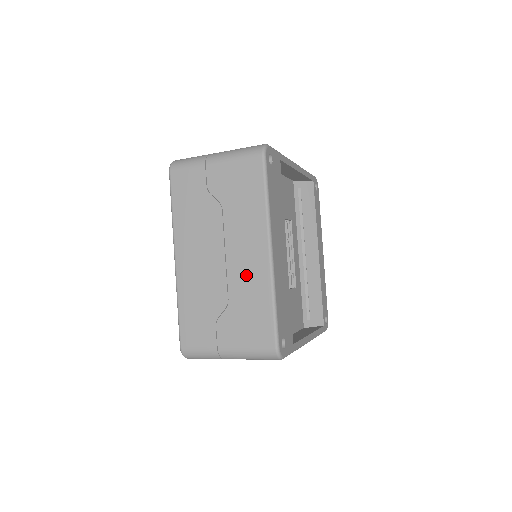
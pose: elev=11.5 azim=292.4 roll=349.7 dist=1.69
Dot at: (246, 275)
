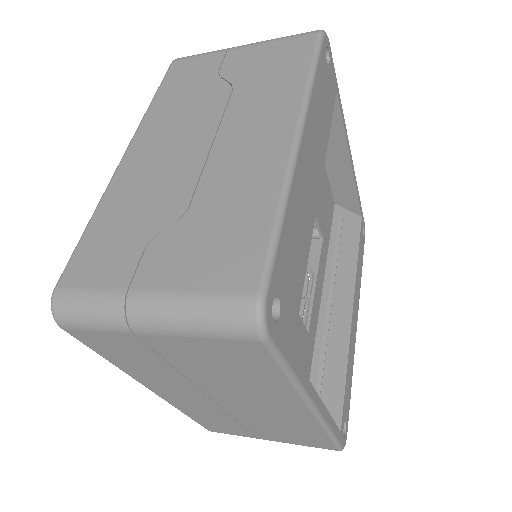
Dot at: (239, 168)
